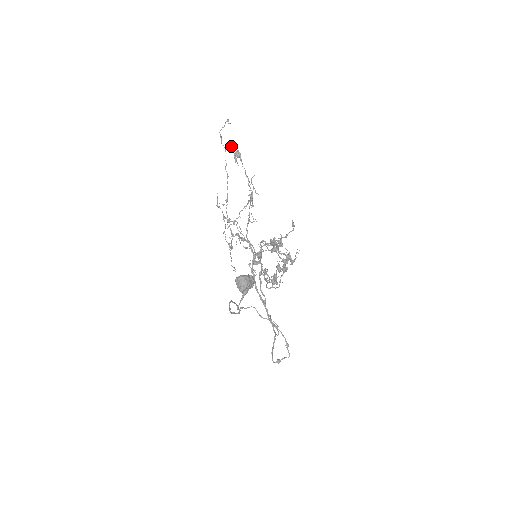
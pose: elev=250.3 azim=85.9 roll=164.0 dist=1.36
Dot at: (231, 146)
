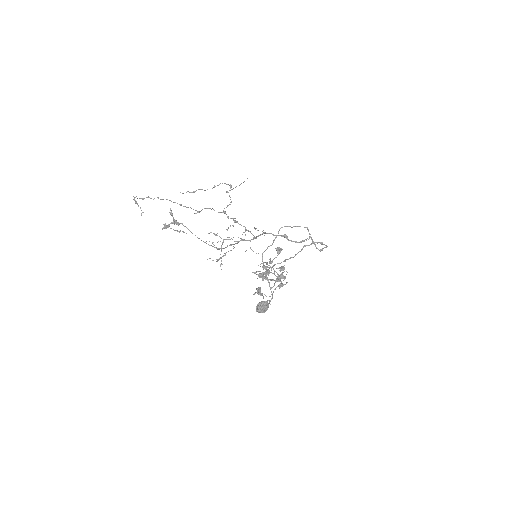
Dot at: (165, 228)
